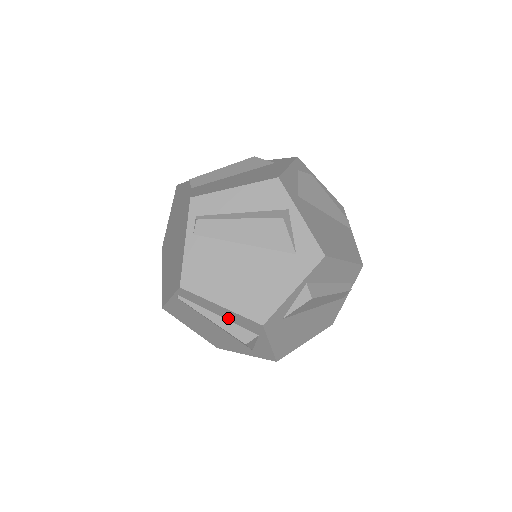
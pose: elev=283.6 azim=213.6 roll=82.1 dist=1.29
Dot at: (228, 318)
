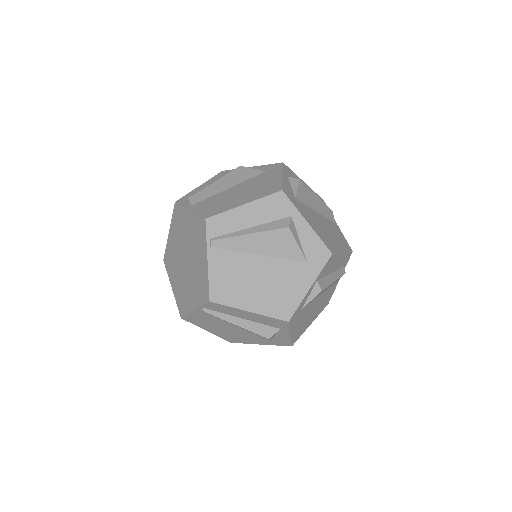
Dot at: (259, 221)
